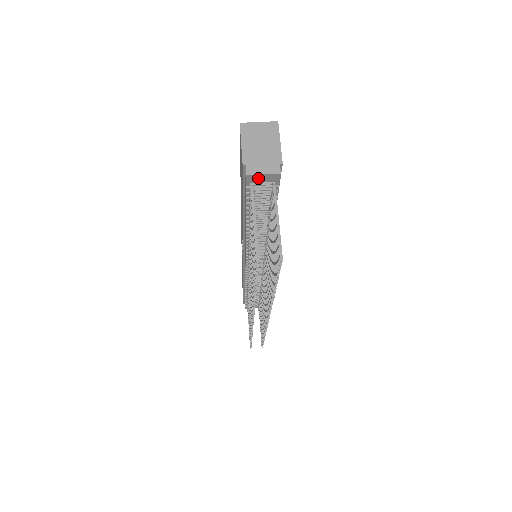
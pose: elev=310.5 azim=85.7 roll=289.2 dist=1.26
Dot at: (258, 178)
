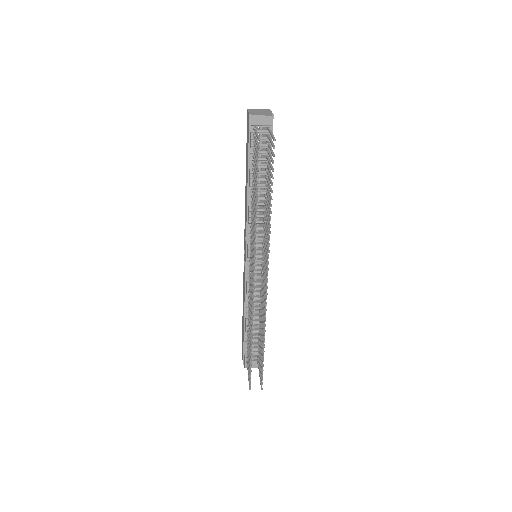
Dot at: (259, 120)
